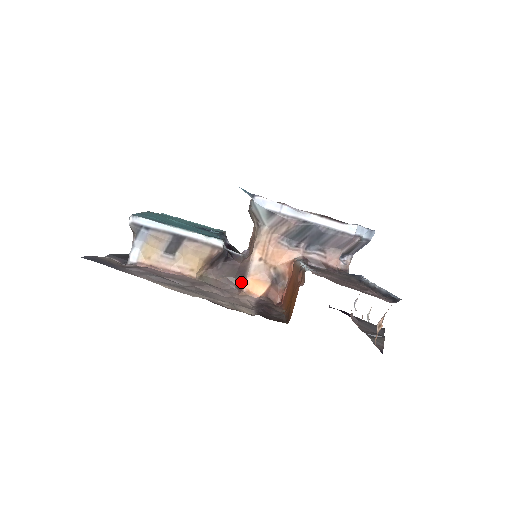
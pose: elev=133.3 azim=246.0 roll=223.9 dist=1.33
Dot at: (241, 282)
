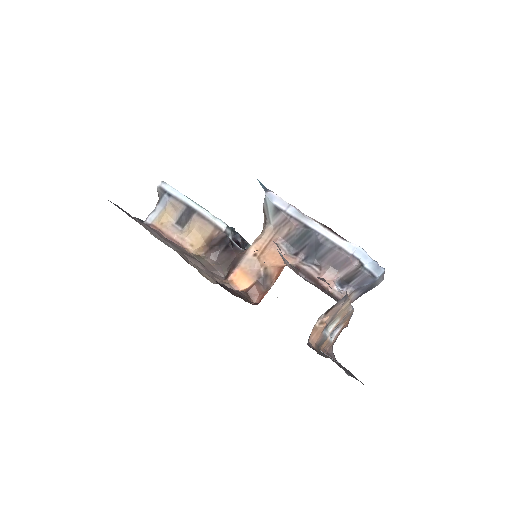
Dot at: (230, 271)
